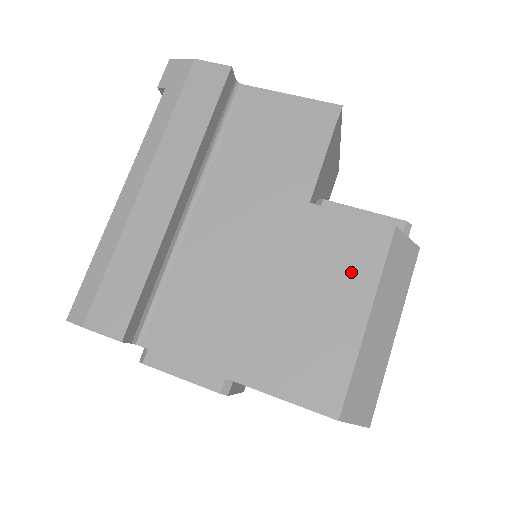
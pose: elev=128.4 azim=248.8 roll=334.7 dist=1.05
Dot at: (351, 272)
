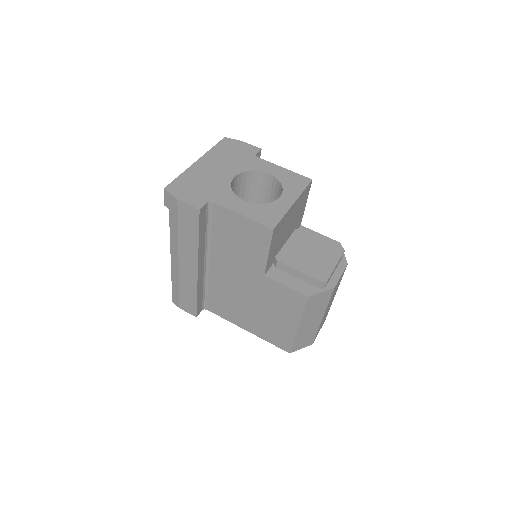
Dot at: (289, 309)
